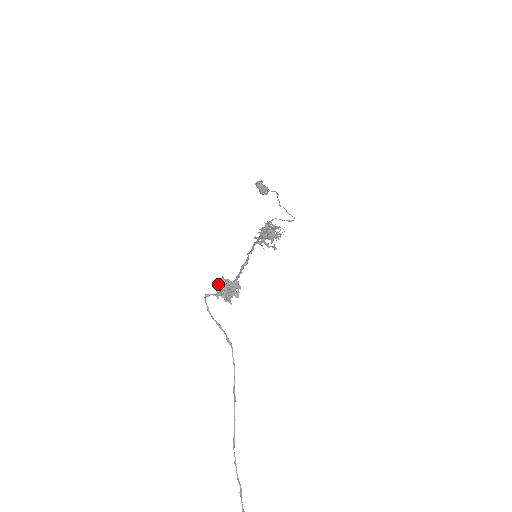
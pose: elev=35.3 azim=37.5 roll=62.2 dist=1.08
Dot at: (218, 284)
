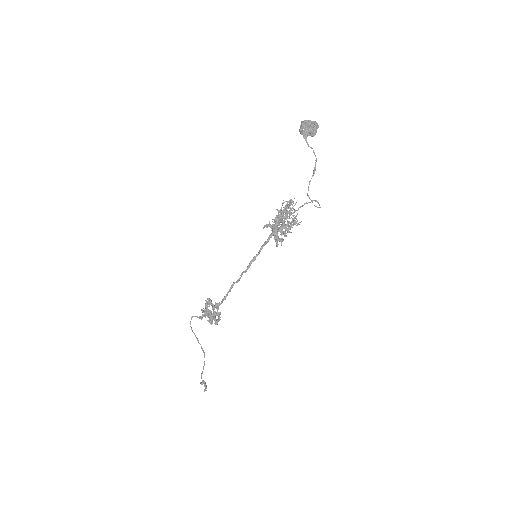
Dot at: (205, 307)
